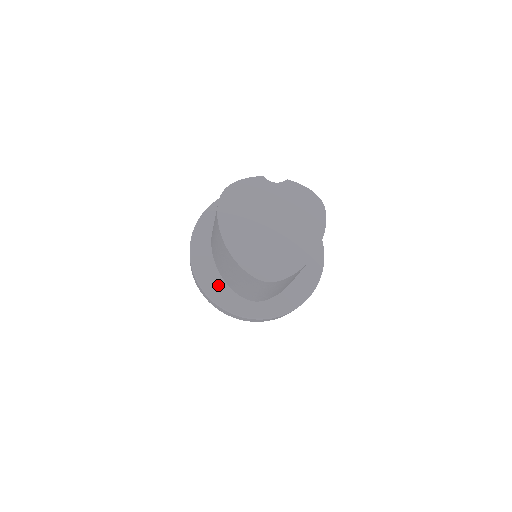
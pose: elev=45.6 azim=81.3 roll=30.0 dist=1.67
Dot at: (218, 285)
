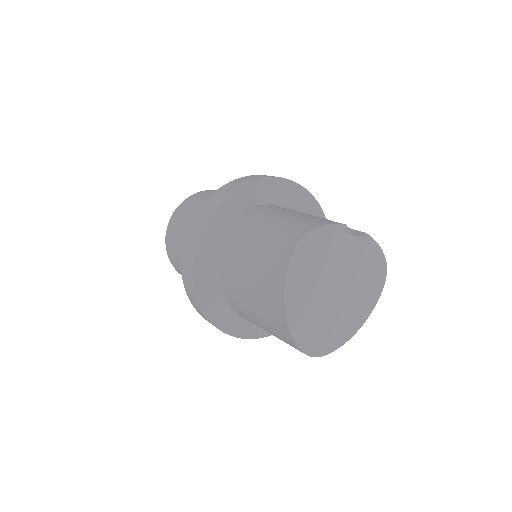
Dot at: (216, 297)
